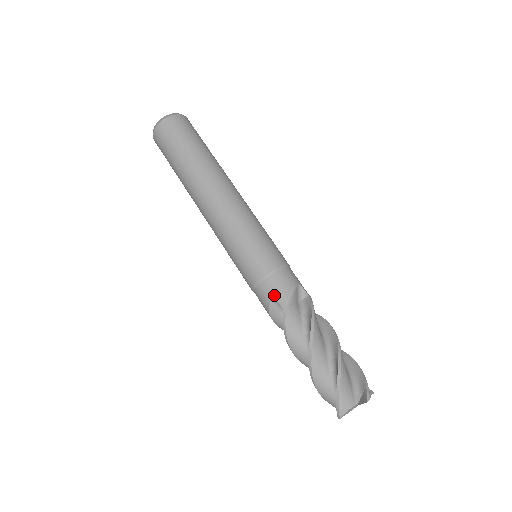
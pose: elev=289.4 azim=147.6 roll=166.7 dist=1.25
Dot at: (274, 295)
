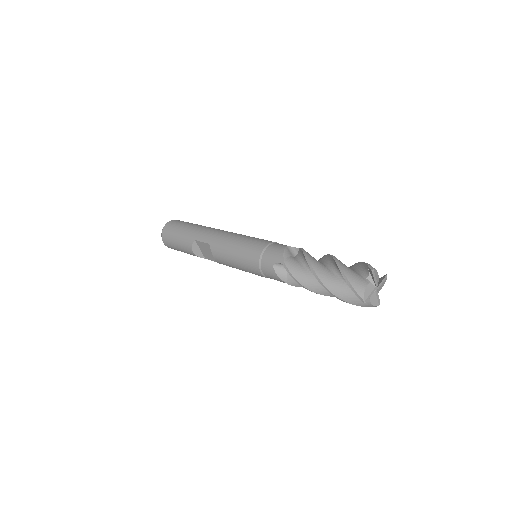
Dot at: (289, 246)
